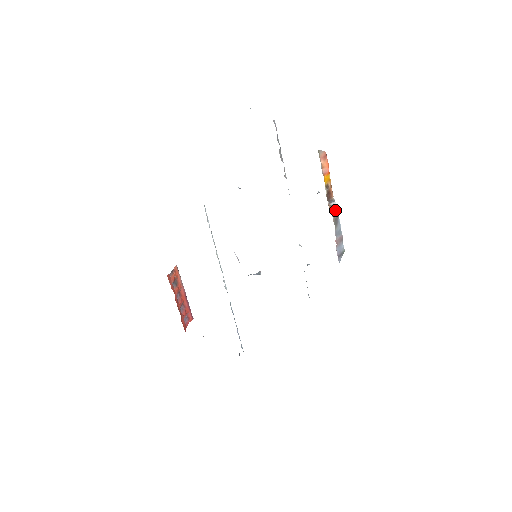
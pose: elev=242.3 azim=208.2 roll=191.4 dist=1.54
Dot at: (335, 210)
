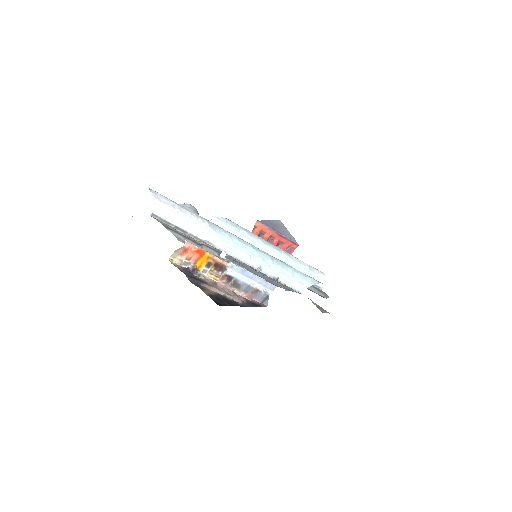
Dot at: (230, 277)
